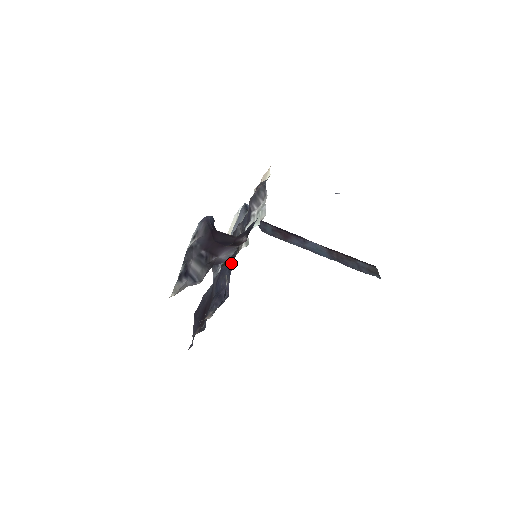
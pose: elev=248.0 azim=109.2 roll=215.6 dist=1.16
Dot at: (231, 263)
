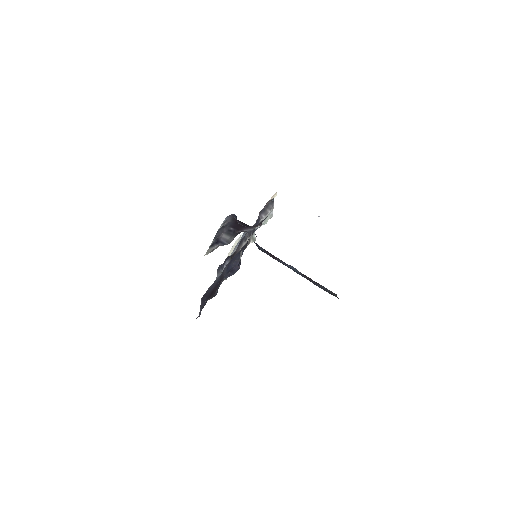
Dot at: (242, 250)
